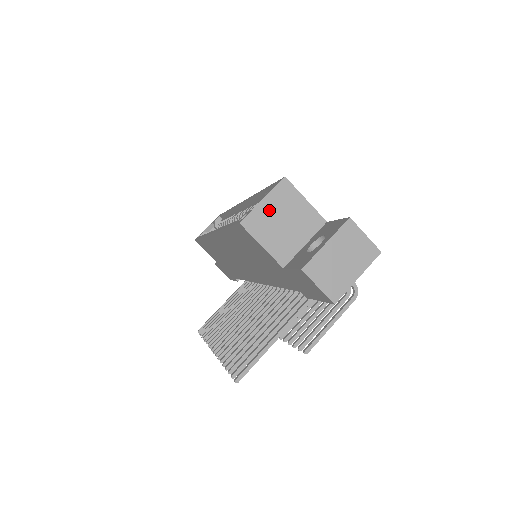
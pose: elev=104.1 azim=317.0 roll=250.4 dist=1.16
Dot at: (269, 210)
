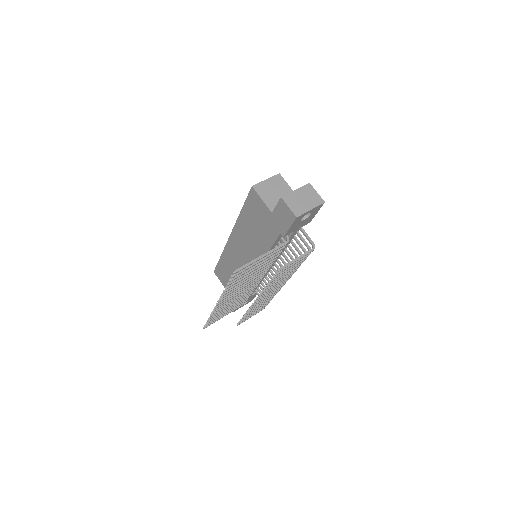
Dot at: (268, 185)
